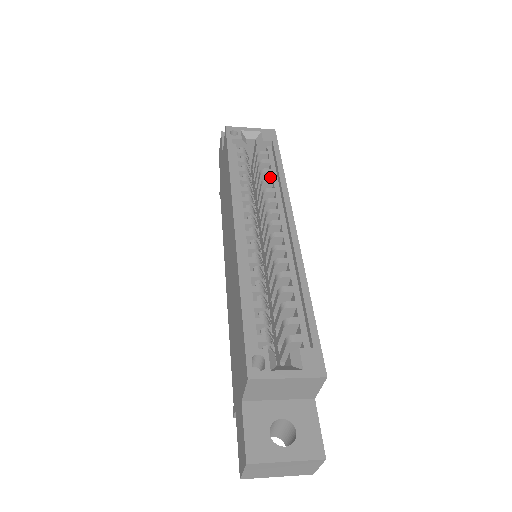
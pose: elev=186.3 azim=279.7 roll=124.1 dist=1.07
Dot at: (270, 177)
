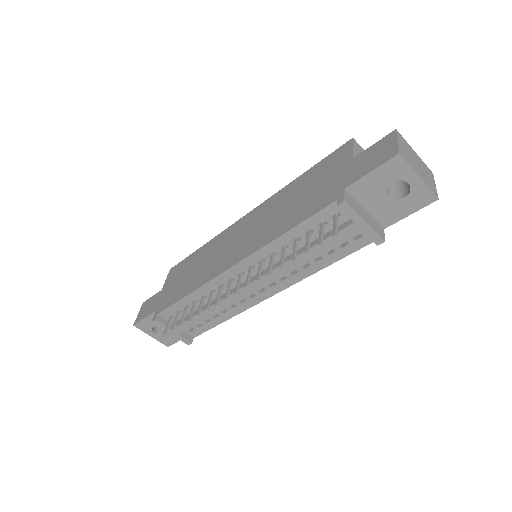
Dot at: occluded
